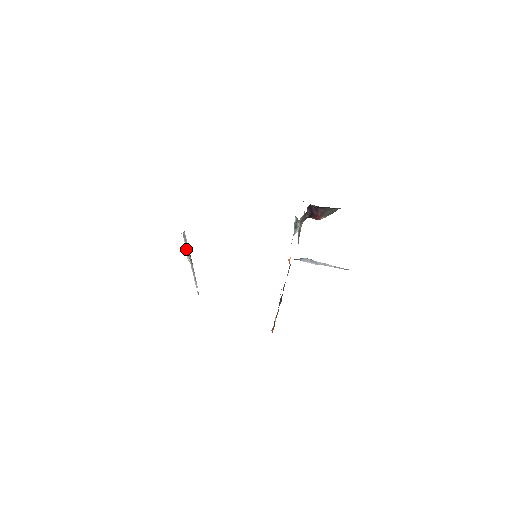
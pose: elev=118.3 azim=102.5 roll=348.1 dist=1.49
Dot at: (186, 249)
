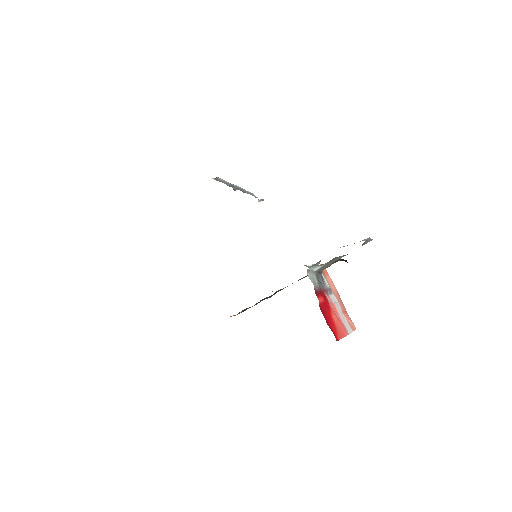
Dot at: (226, 183)
